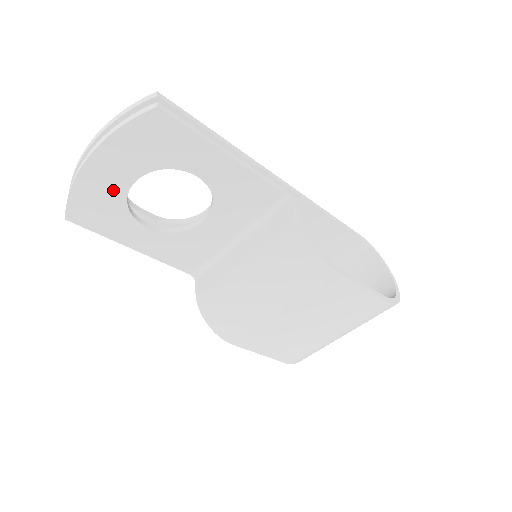
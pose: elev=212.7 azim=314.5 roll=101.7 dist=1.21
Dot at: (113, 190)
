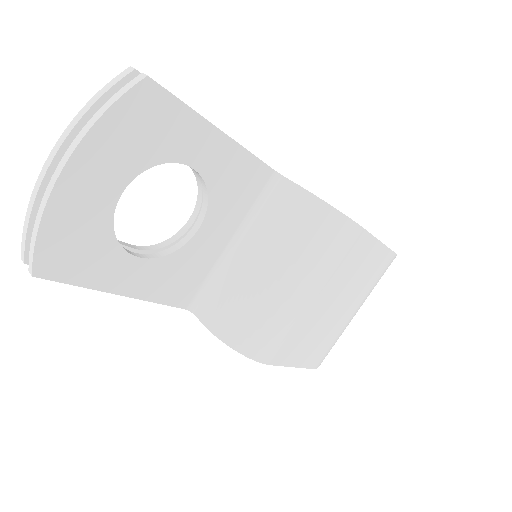
Dot at: (96, 212)
